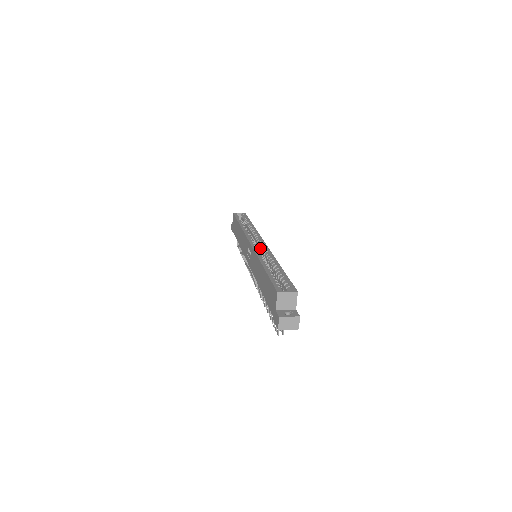
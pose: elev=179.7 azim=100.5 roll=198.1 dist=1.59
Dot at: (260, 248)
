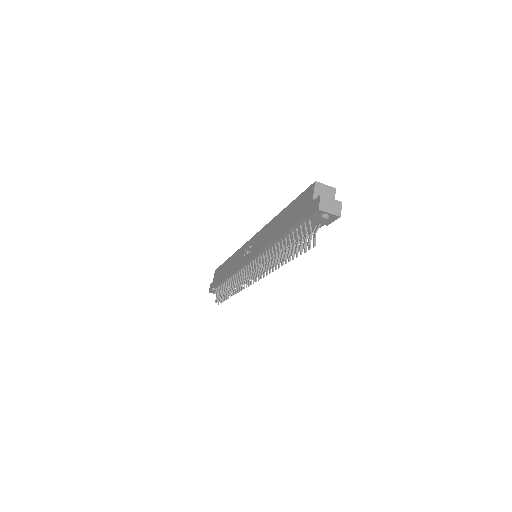
Dot at: occluded
